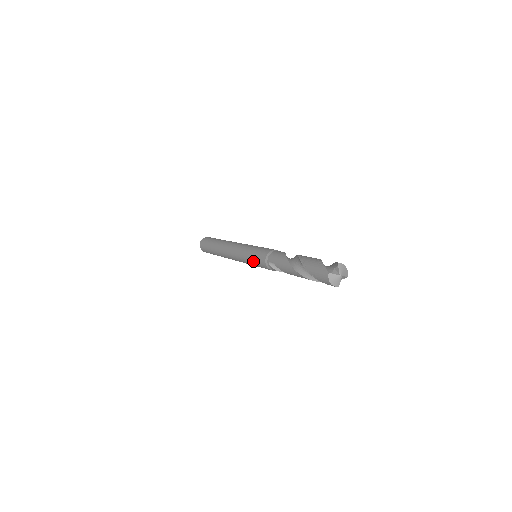
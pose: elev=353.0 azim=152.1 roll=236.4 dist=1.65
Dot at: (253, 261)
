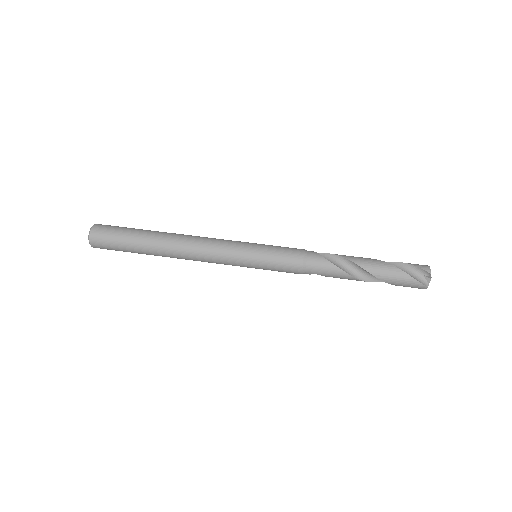
Dot at: occluded
